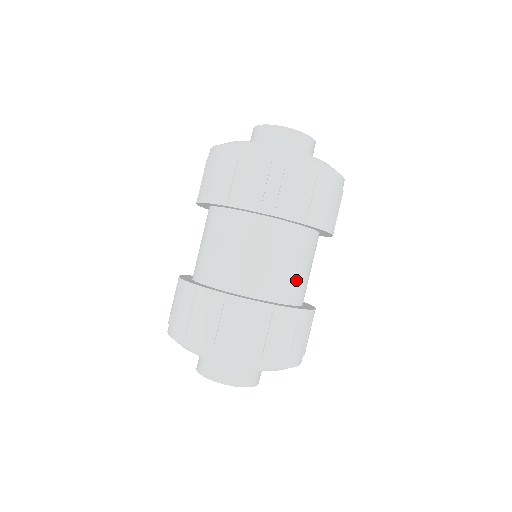
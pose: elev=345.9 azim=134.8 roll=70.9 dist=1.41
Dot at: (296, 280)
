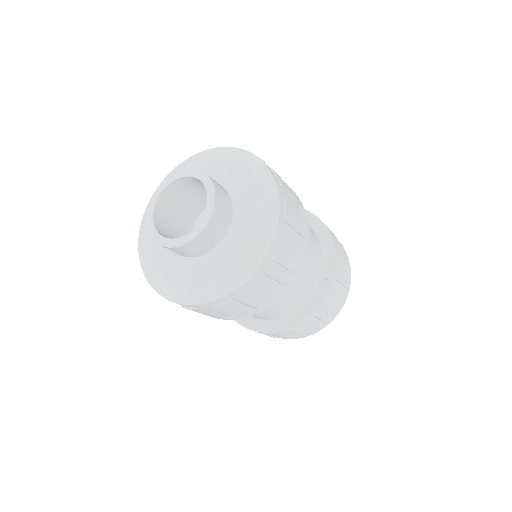
Dot at: occluded
